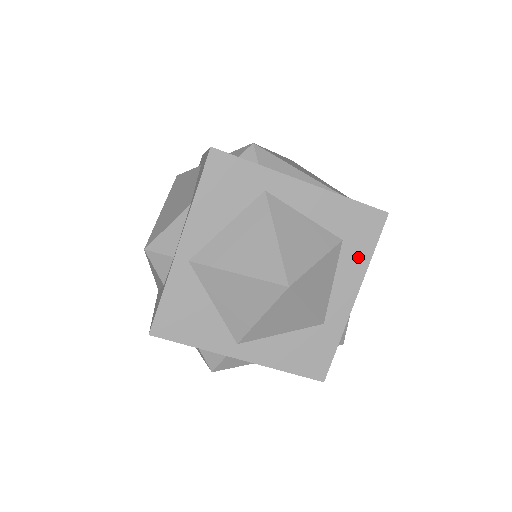
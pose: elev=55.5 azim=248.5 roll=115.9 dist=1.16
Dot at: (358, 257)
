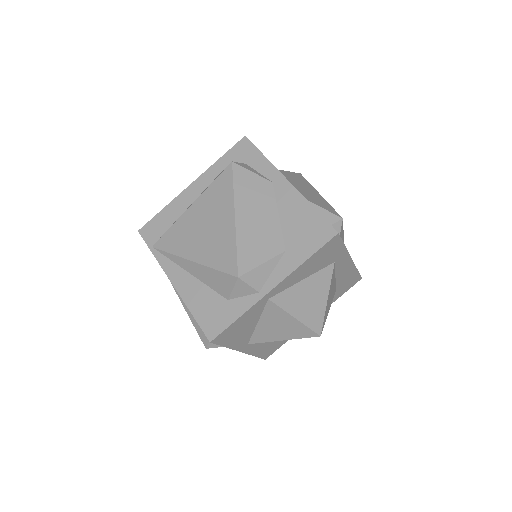
Dot at: (333, 299)
